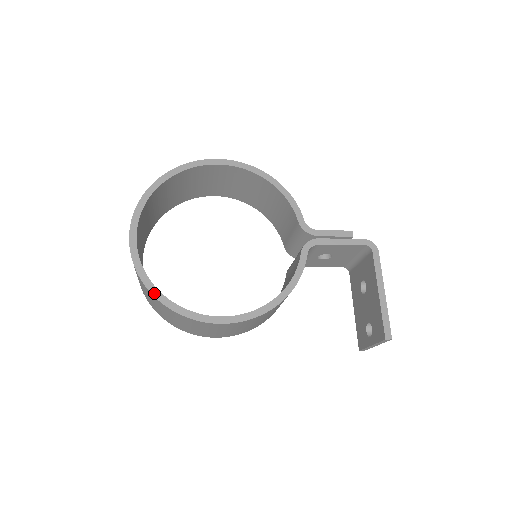
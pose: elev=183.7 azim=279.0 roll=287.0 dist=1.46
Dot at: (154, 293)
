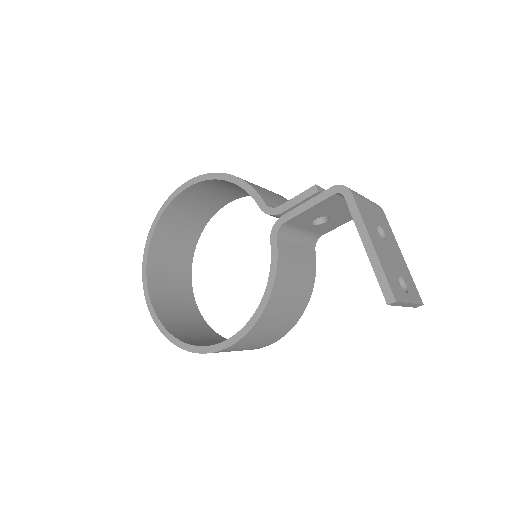
Dot at: (171, 340)
